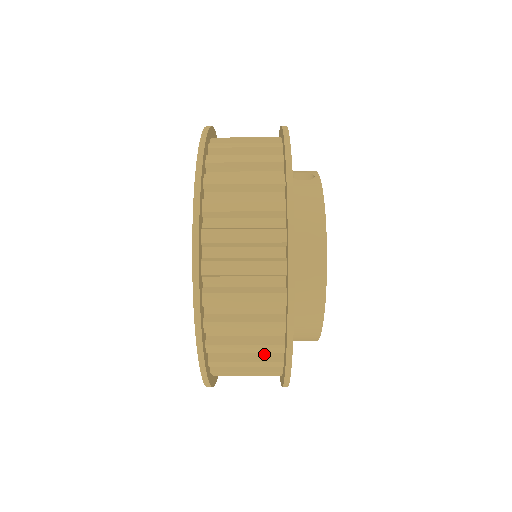
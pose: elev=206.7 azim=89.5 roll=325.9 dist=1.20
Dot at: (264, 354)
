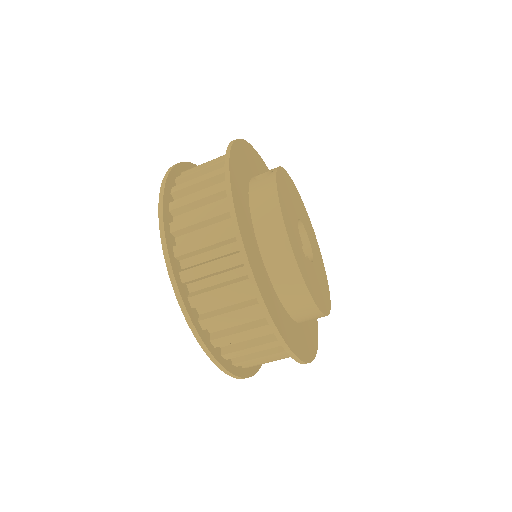
Dot at: (265, 337)
